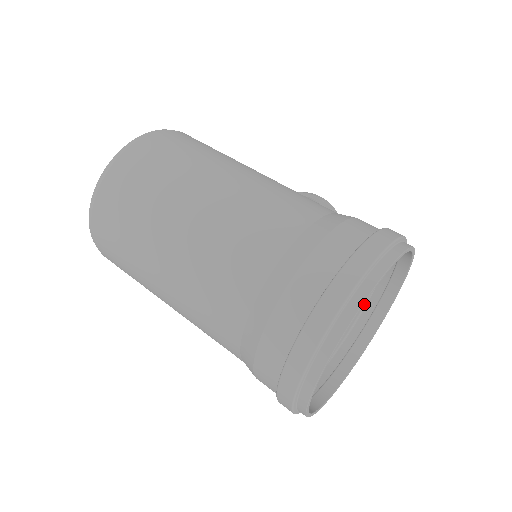
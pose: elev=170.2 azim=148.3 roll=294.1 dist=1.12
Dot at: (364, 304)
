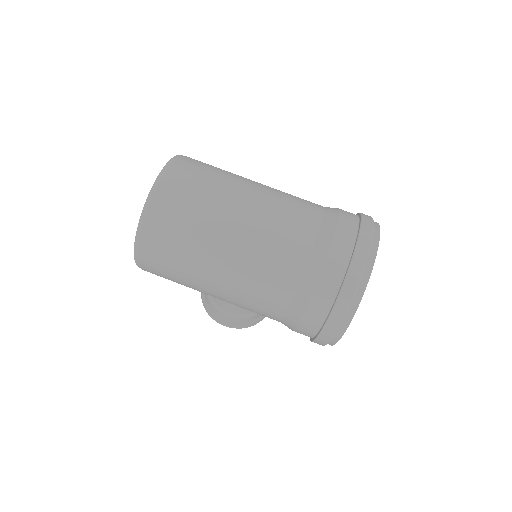
Dot at: occluded
